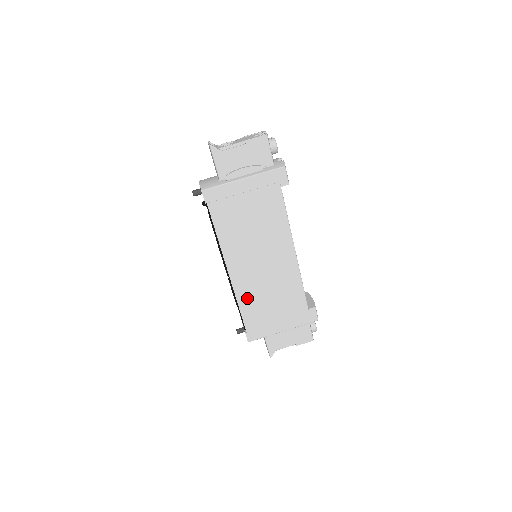
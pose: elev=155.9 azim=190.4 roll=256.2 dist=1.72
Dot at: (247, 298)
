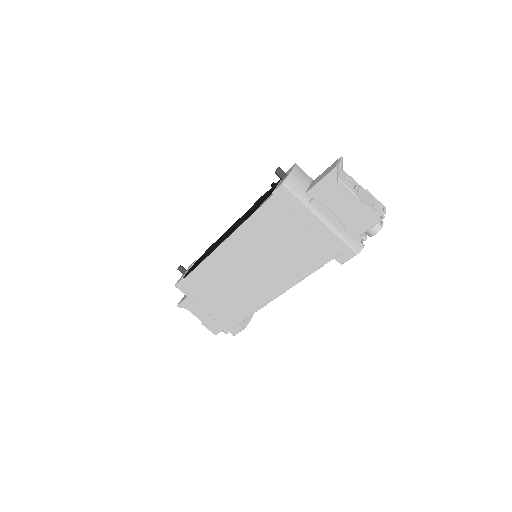
Dot at: (211, 269)
